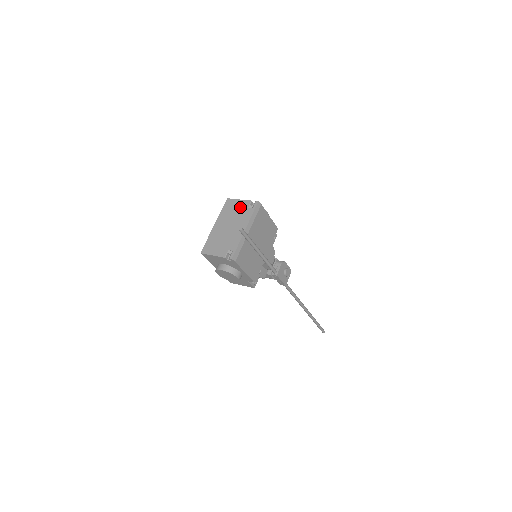
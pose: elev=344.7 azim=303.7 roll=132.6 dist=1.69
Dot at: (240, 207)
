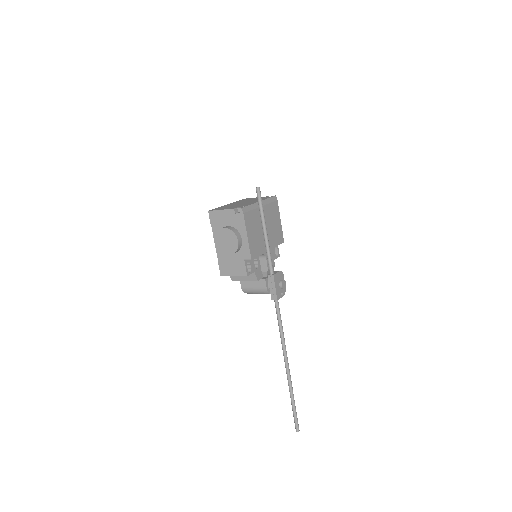
Dot at: occluded
